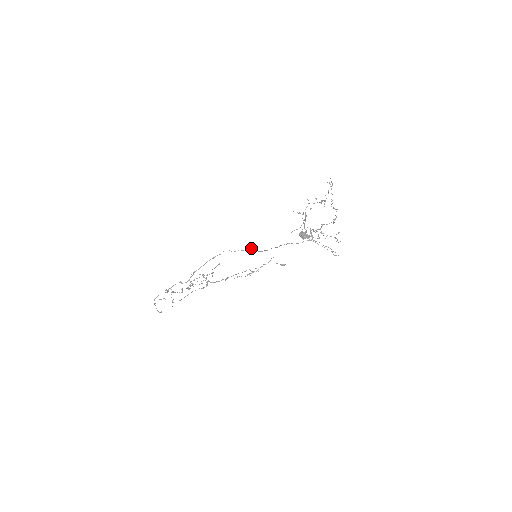
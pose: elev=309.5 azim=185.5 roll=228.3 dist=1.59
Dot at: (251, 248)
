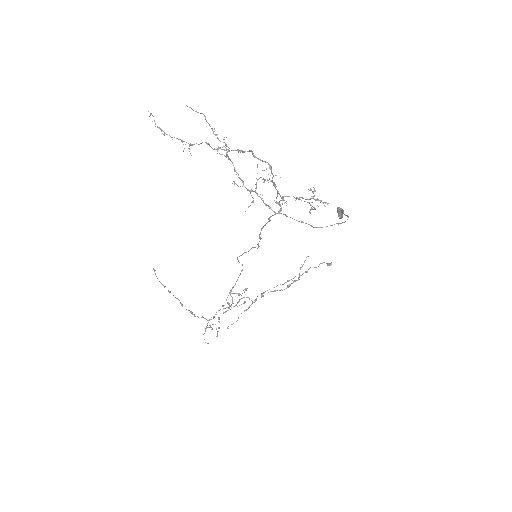
Dot at: (253, 247)
